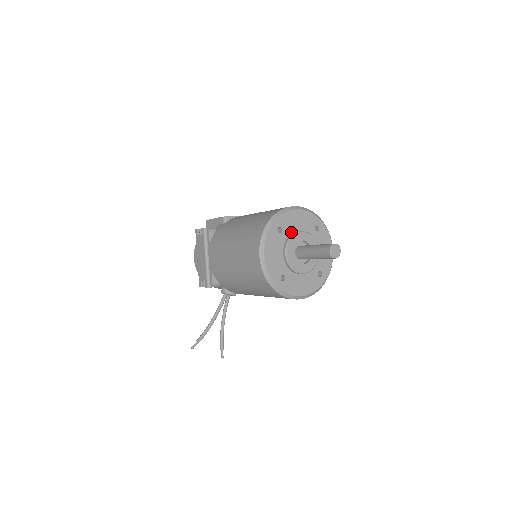
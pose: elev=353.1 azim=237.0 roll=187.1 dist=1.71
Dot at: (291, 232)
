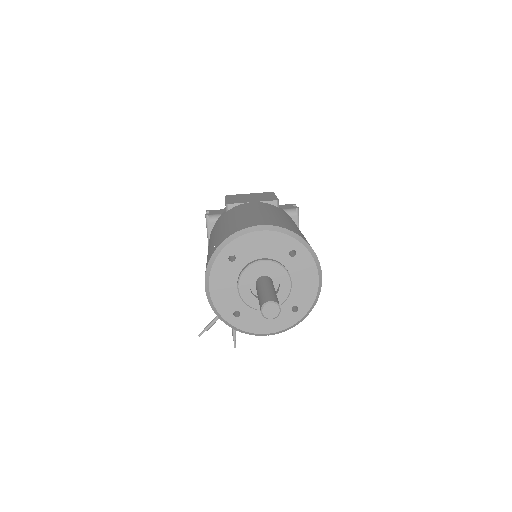
Dot at: (250, 260)
